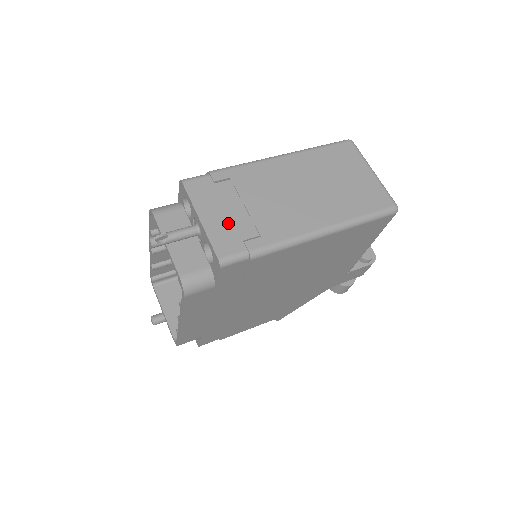
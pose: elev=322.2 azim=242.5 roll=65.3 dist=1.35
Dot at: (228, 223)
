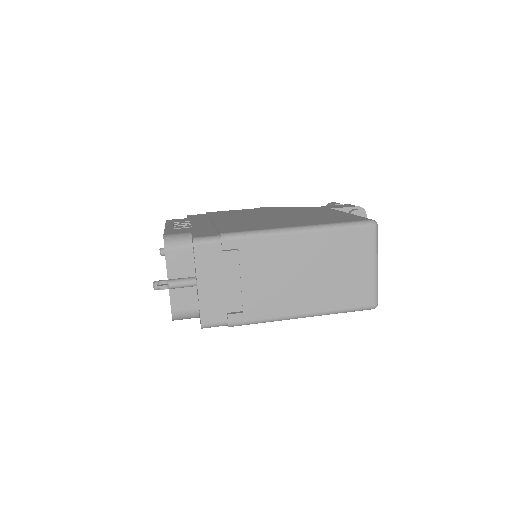
Dot at: (220, 294)
